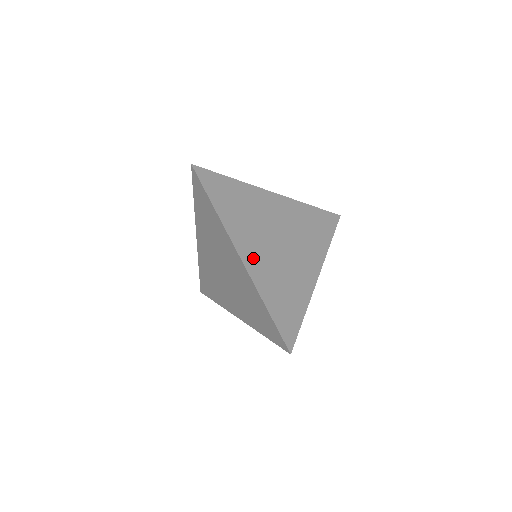
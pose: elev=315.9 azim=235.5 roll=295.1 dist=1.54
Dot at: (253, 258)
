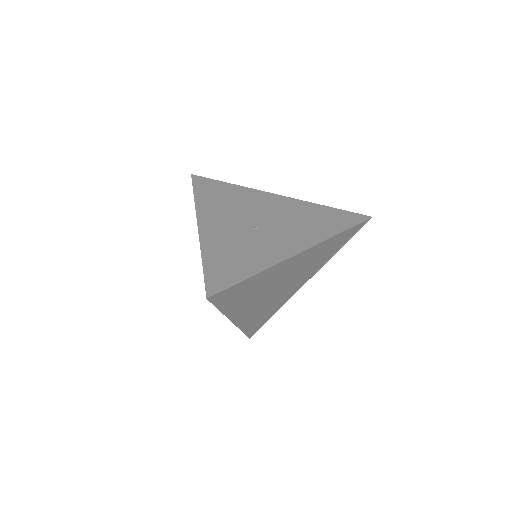
Dot at: (246, 315)
